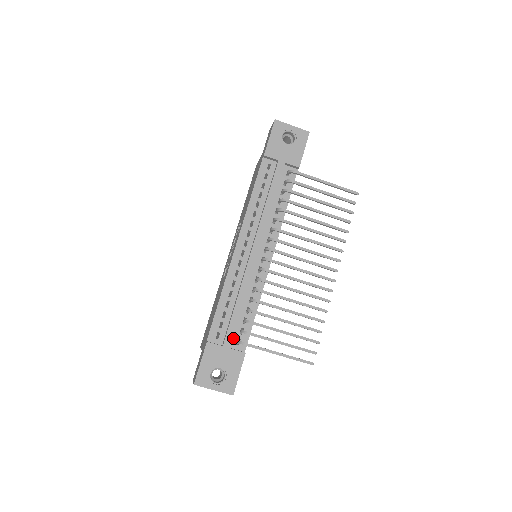
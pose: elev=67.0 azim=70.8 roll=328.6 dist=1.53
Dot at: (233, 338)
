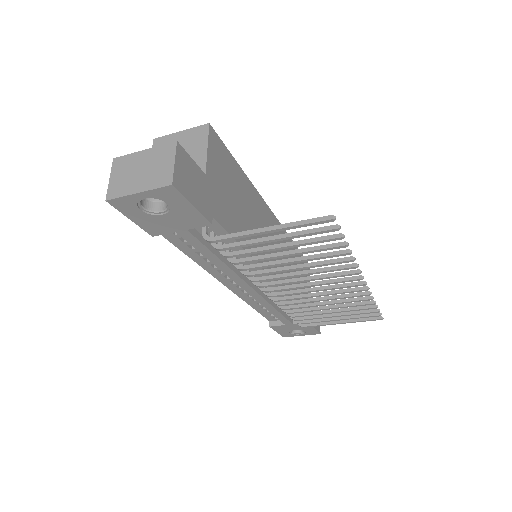
Dot at: occluded
